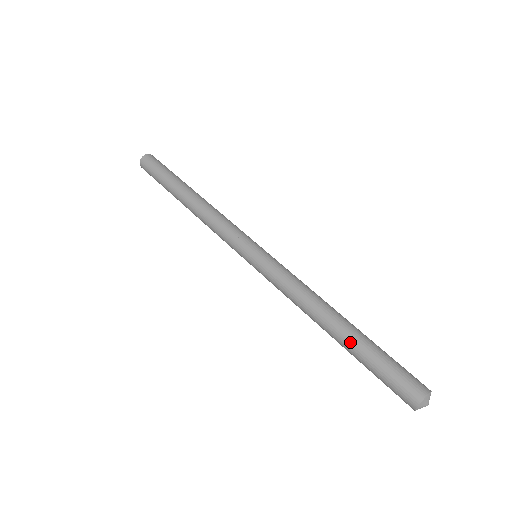
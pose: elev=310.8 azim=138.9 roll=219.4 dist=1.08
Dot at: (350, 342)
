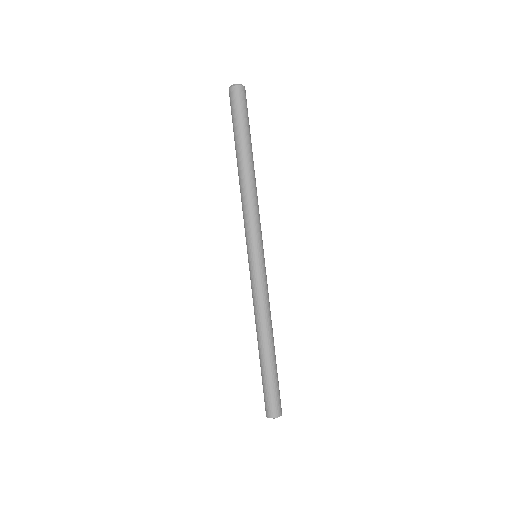
Dot at: (270, 361)
